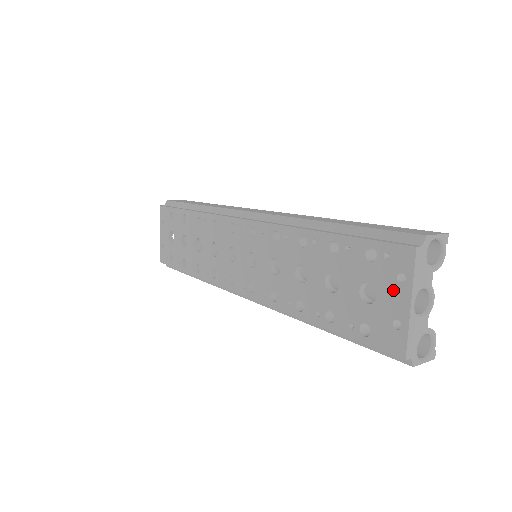
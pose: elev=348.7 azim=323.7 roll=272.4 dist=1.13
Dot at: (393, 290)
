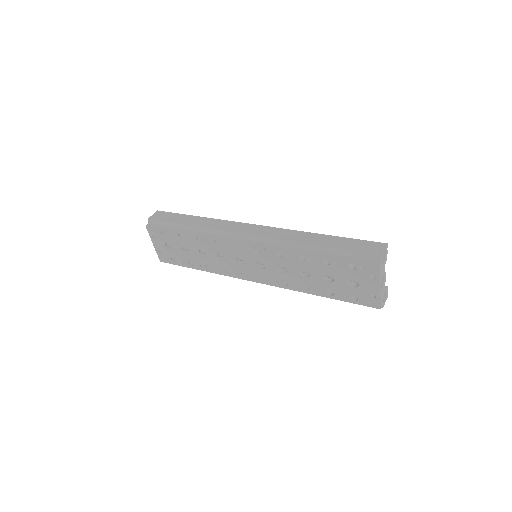
Dot at: (369, 282)
